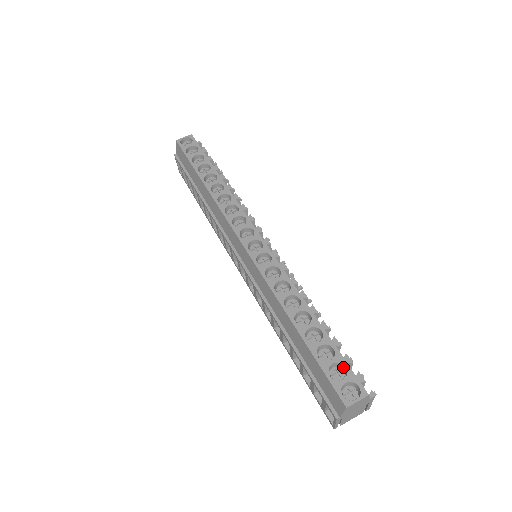
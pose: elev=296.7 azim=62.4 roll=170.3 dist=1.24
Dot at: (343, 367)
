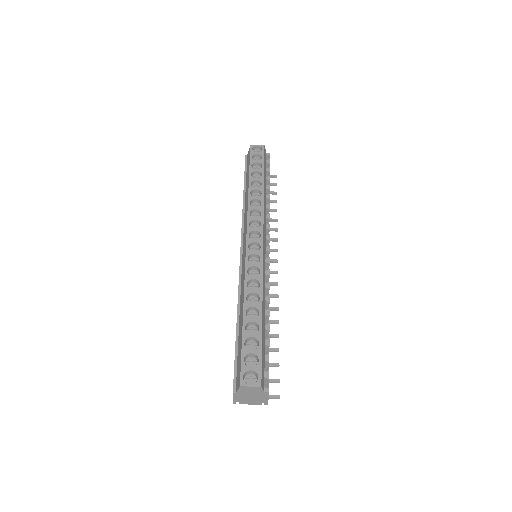
Dot at: (258, 360)
